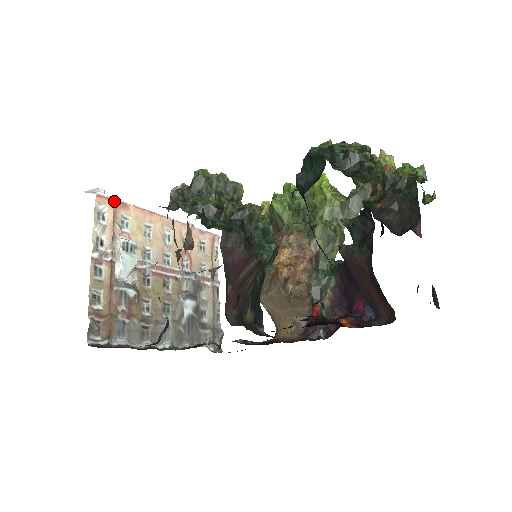
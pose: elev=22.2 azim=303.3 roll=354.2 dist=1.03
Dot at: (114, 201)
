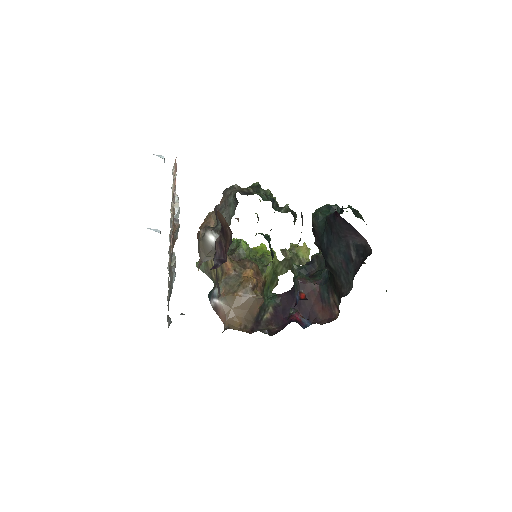
Dot at: (176, 171)
